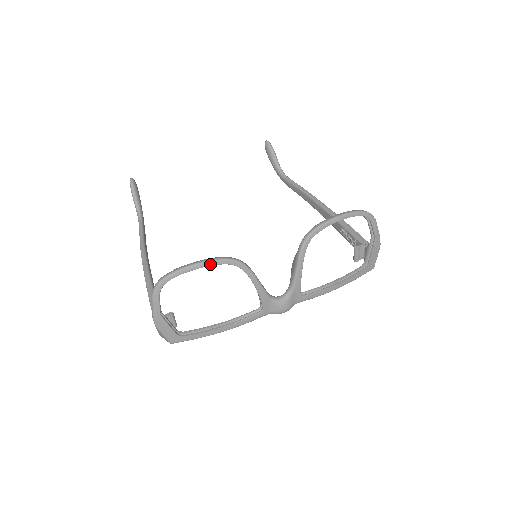
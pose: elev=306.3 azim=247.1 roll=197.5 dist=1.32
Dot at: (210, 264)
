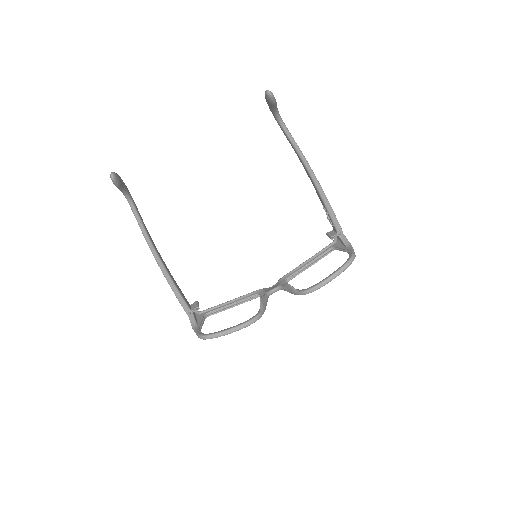
Dot at: occluded
